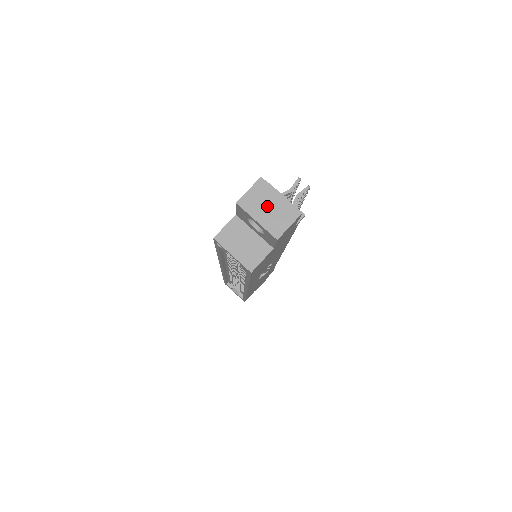
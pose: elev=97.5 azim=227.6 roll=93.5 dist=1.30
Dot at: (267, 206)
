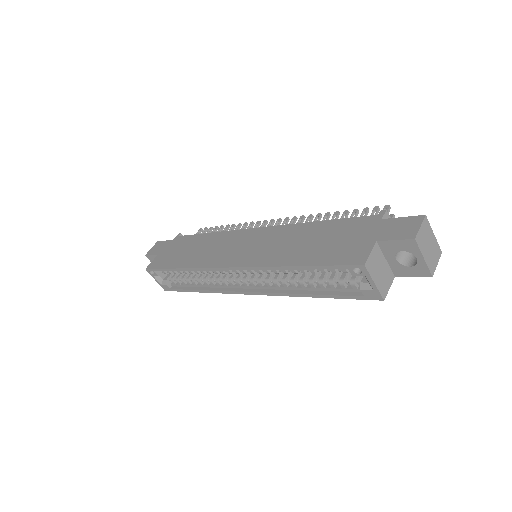
Dot at: (428, 244)
